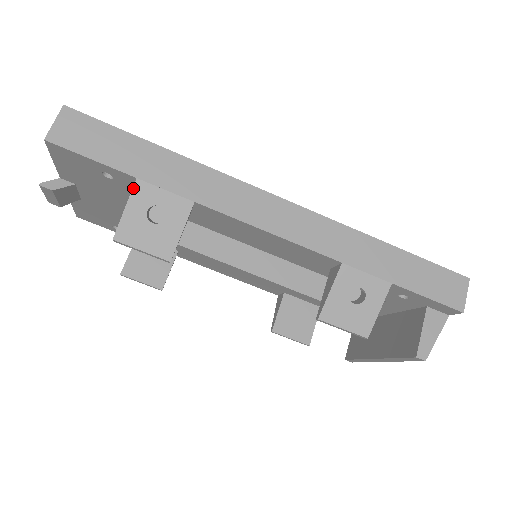
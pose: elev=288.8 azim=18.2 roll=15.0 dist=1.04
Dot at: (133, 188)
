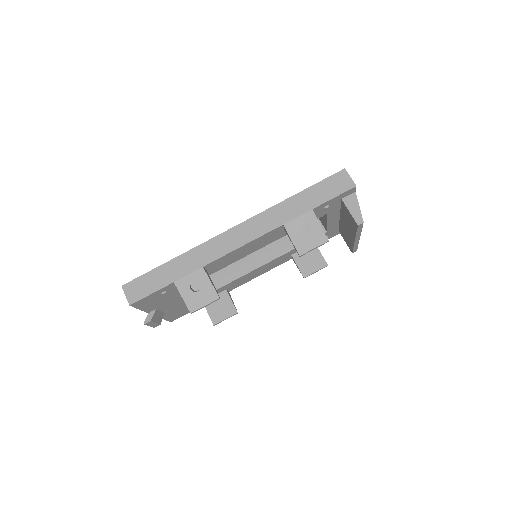
Dot at: (177, 287)
